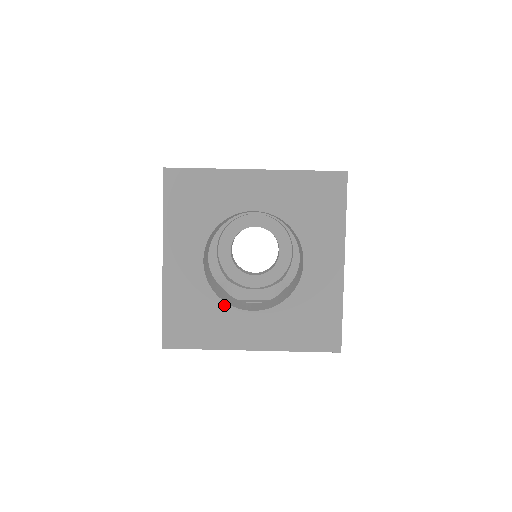
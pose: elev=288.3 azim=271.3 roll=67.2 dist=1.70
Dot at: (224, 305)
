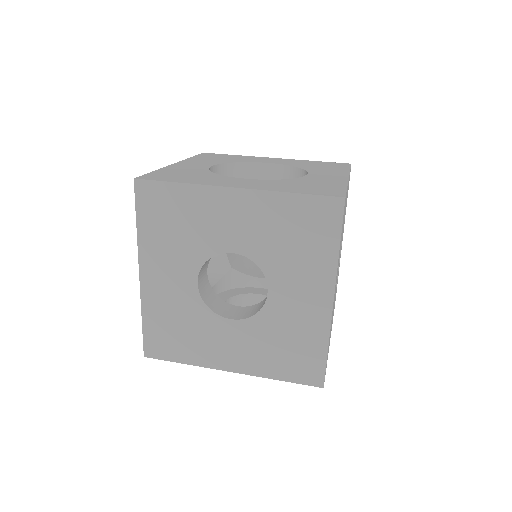
Dot at: (218, 175)
